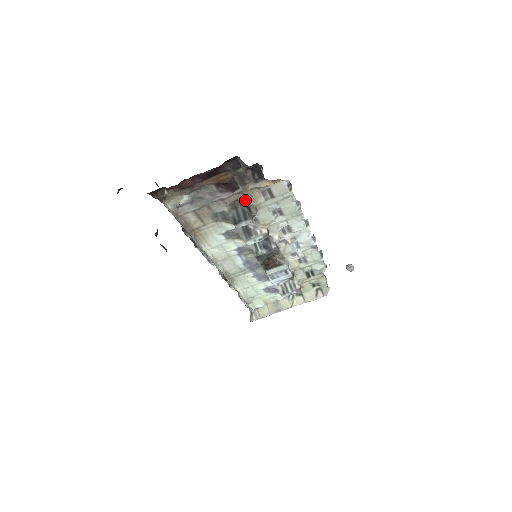
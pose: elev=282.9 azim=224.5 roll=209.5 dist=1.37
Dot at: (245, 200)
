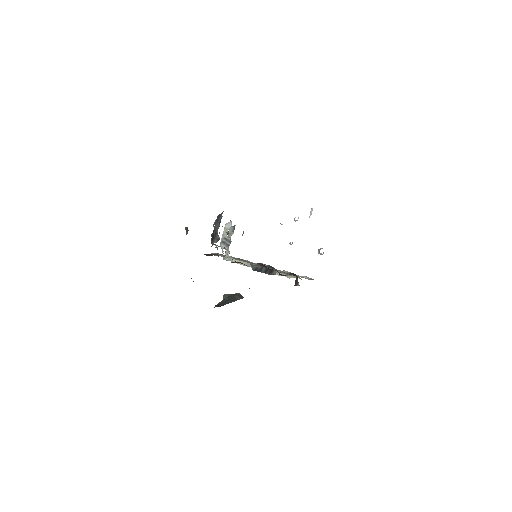
Dot at: occluded
